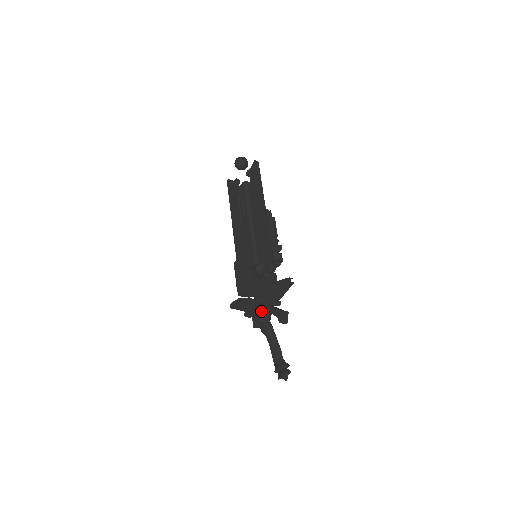
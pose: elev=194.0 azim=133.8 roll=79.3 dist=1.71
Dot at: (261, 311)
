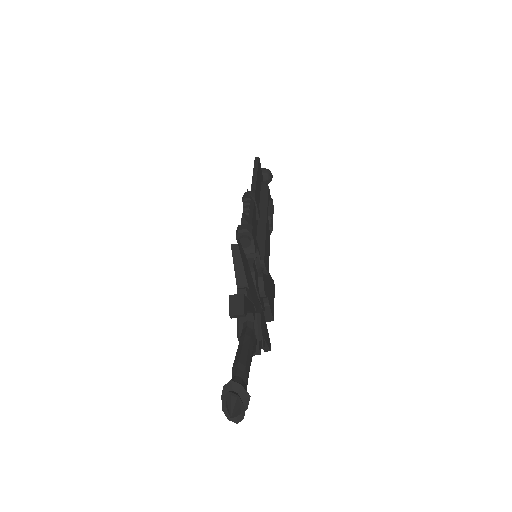
Dot at: occluded
